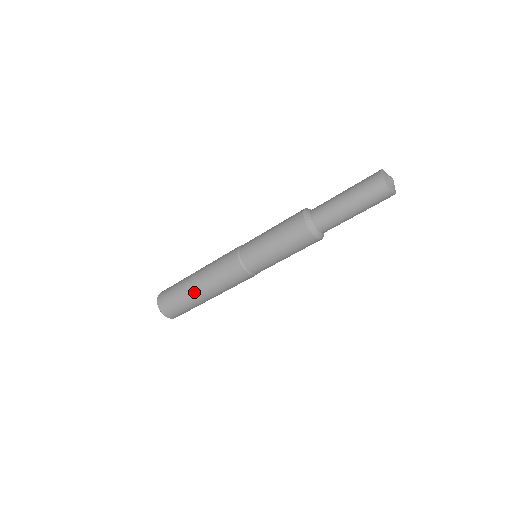
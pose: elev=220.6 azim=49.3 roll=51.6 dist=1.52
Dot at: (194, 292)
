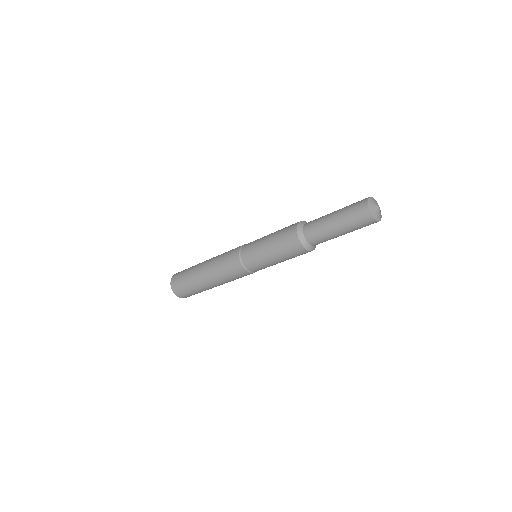
Dot at: (199, 270)
